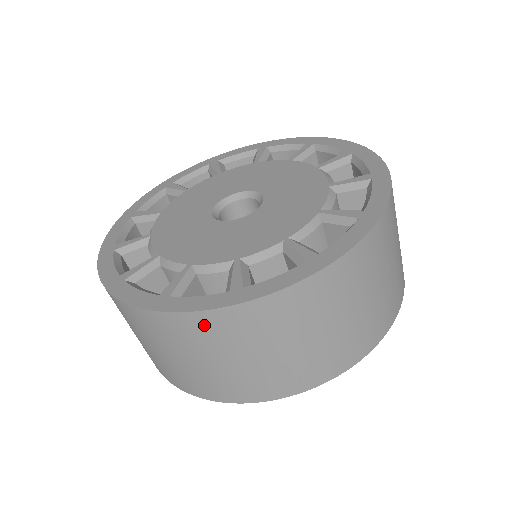
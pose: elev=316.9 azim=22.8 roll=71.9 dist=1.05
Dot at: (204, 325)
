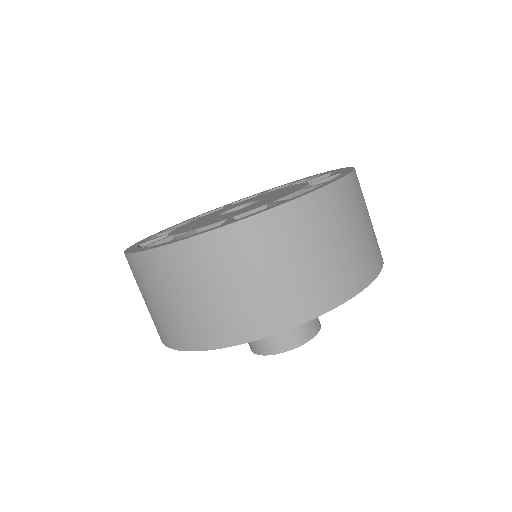
Dot at: (199, 251)
